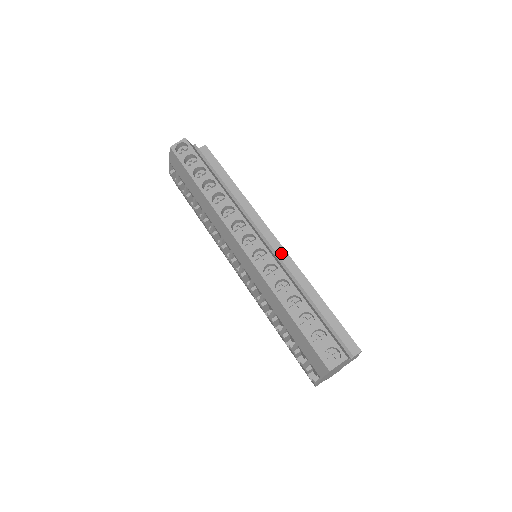
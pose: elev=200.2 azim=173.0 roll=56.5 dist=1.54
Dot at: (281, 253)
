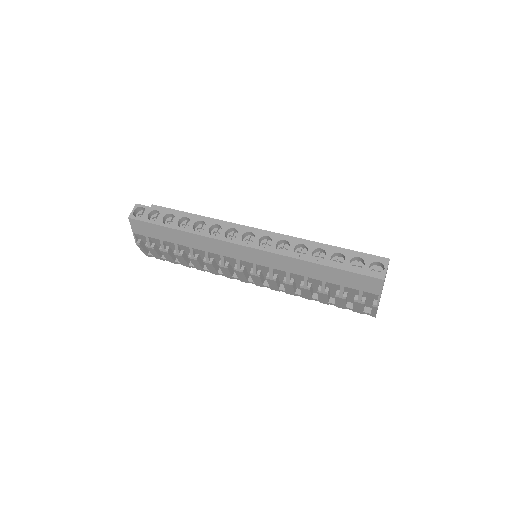
Dot at: occluded
